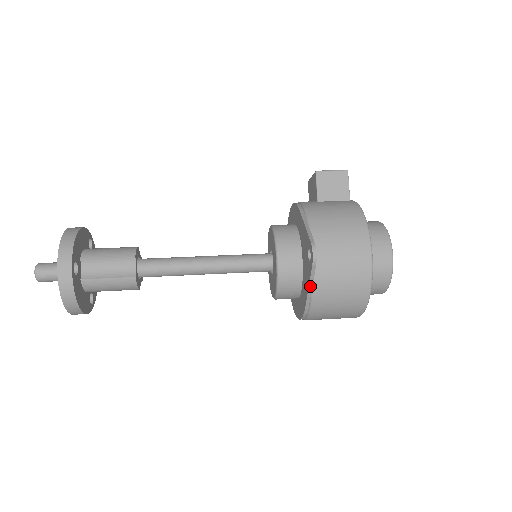
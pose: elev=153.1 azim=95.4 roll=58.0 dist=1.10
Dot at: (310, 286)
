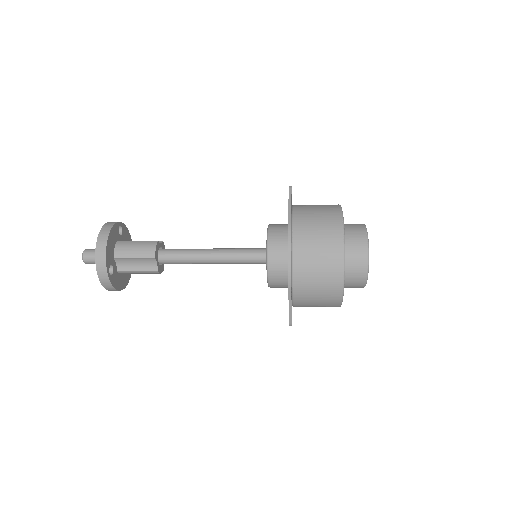
Dot at: (289, 204)
